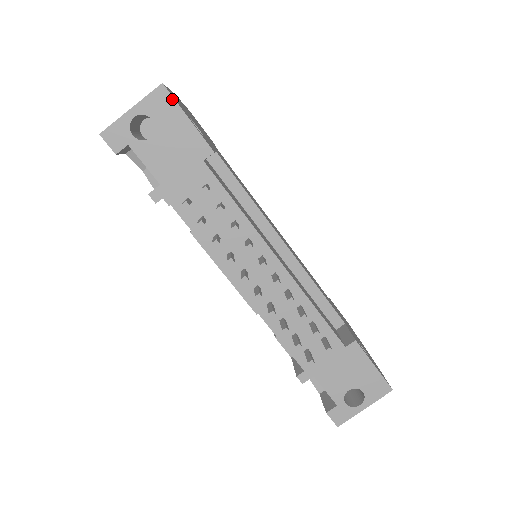
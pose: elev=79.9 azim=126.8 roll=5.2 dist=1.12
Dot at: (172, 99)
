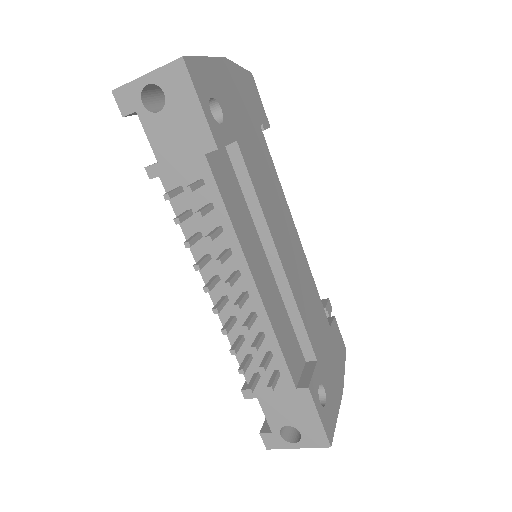
Dot at: (189, 77)
